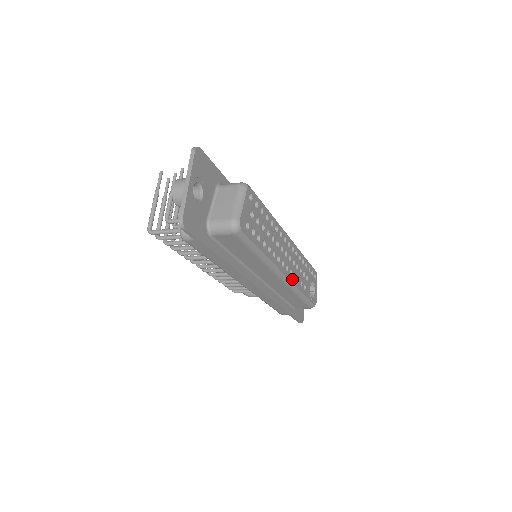
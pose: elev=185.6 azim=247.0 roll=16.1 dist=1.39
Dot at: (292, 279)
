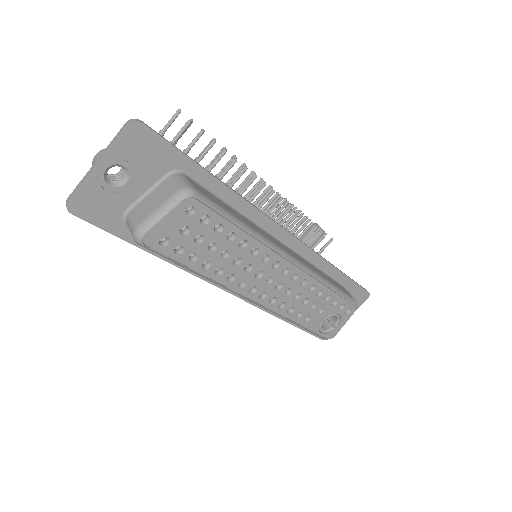
Dot at: (274, 307)
